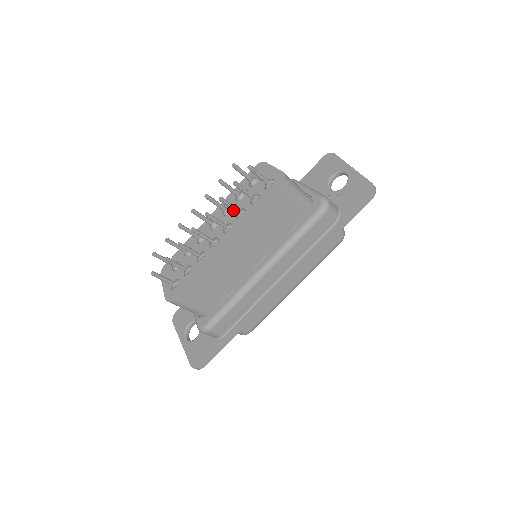
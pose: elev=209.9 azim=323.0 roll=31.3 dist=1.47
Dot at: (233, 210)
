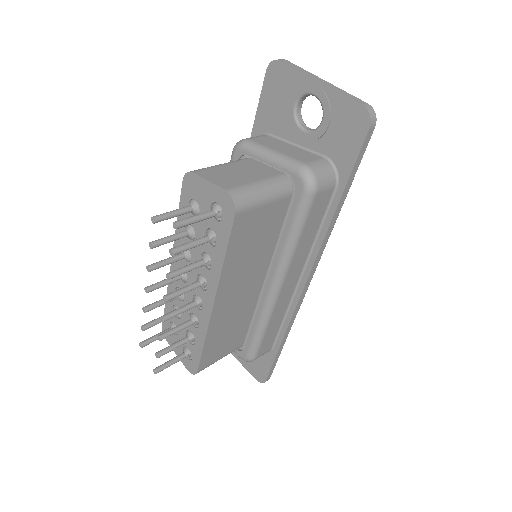
Dot at: (193, 269)
